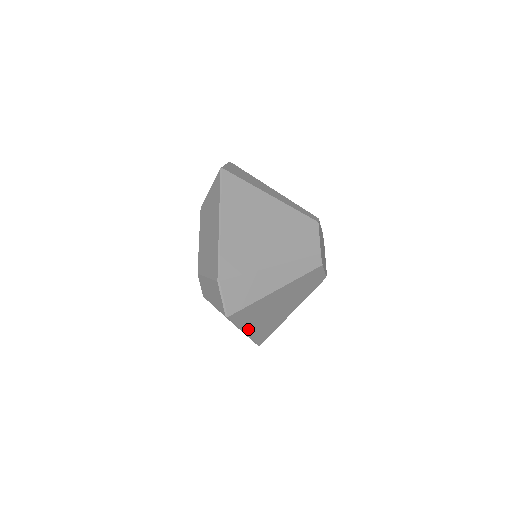
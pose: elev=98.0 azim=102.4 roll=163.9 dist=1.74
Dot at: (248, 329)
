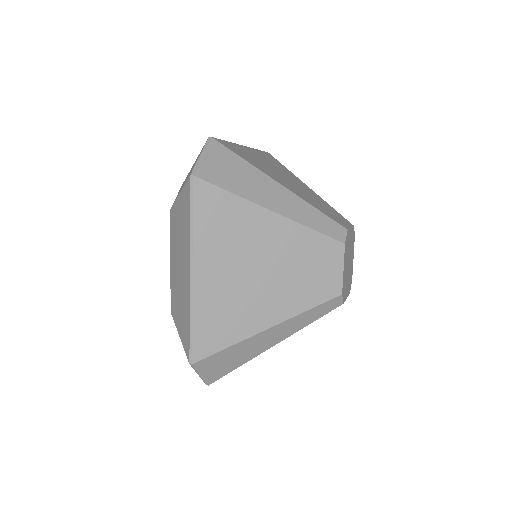
Dot at: (200, 267)
